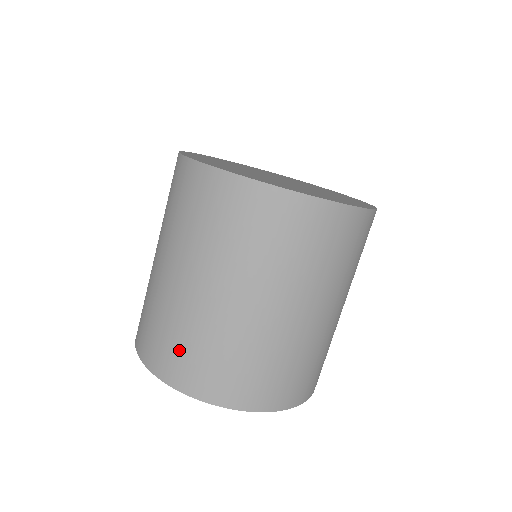
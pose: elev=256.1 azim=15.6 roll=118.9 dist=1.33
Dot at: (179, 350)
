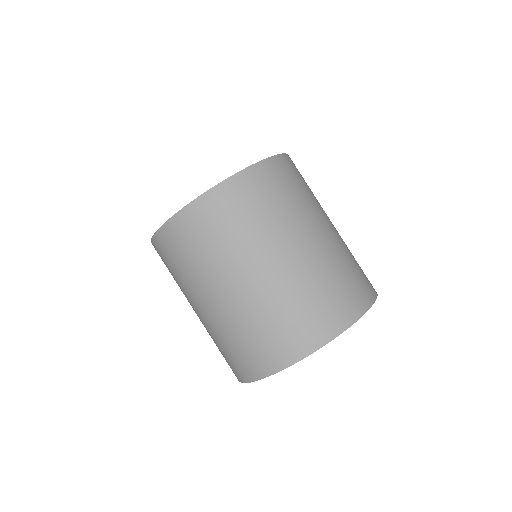
Dot at: (241, 351)
